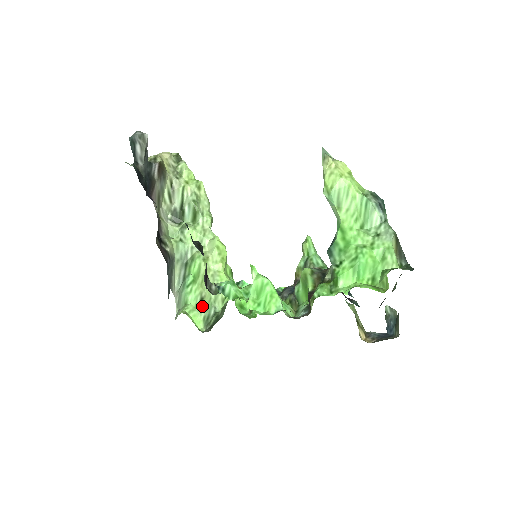
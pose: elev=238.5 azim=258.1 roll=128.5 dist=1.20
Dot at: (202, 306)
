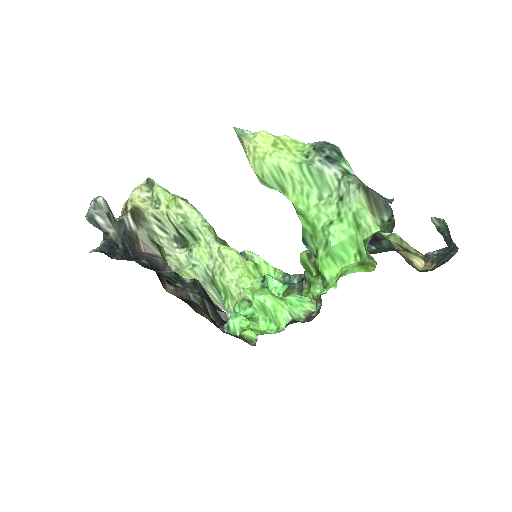
Dot at: occluded
